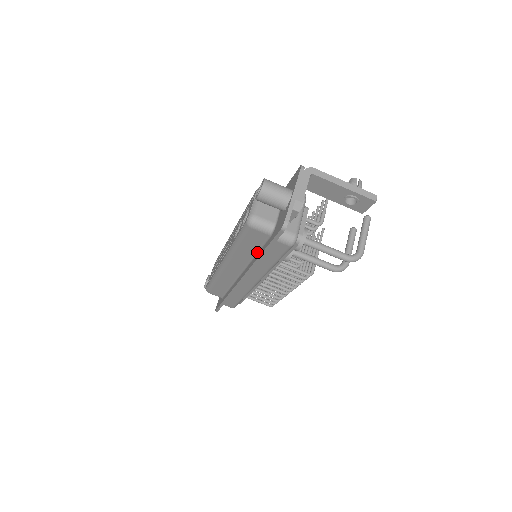
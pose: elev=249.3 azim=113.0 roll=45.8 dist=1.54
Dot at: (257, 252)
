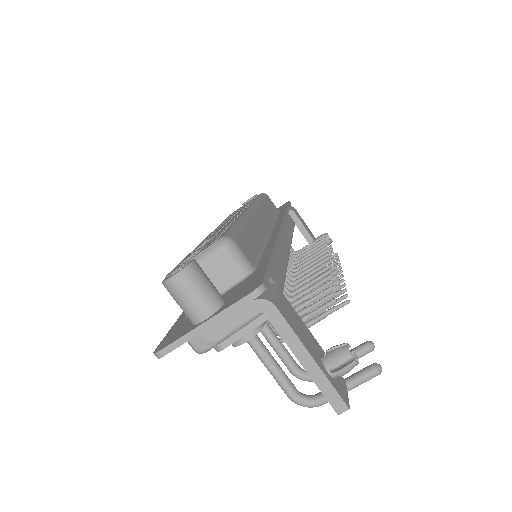
Dot at: occluded
